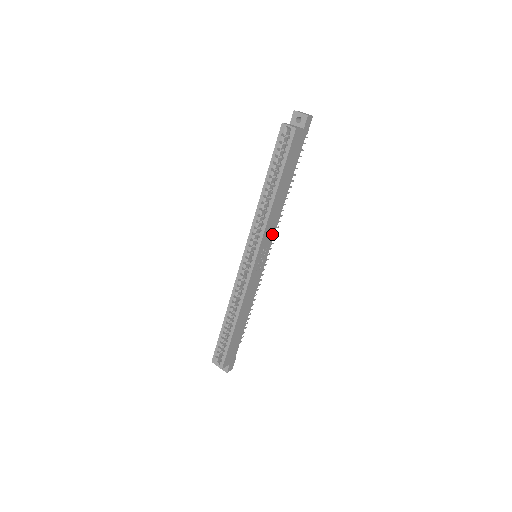
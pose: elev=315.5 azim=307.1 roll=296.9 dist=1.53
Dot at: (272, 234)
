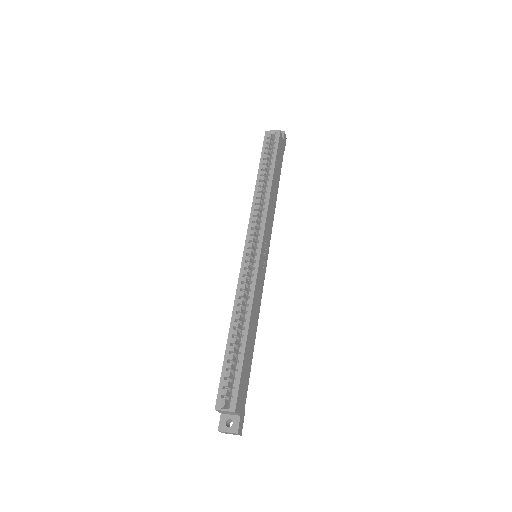
Dot at: (270, 232)
